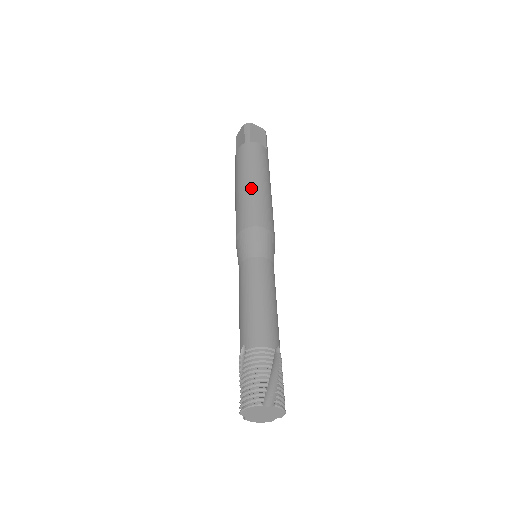
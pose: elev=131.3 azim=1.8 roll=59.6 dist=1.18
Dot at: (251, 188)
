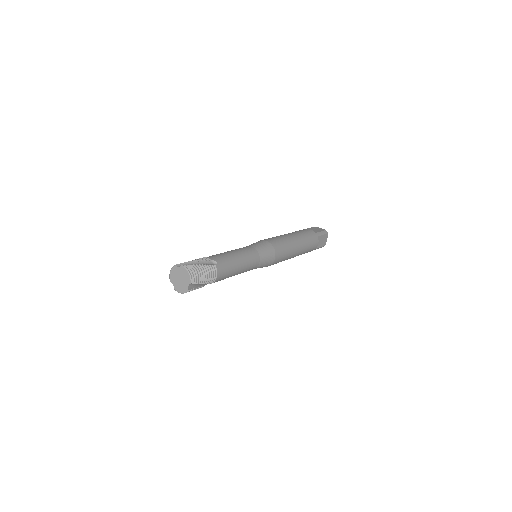
Dot at: occluded
